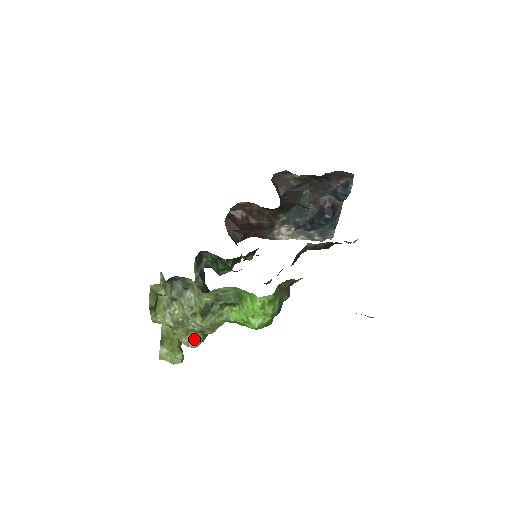
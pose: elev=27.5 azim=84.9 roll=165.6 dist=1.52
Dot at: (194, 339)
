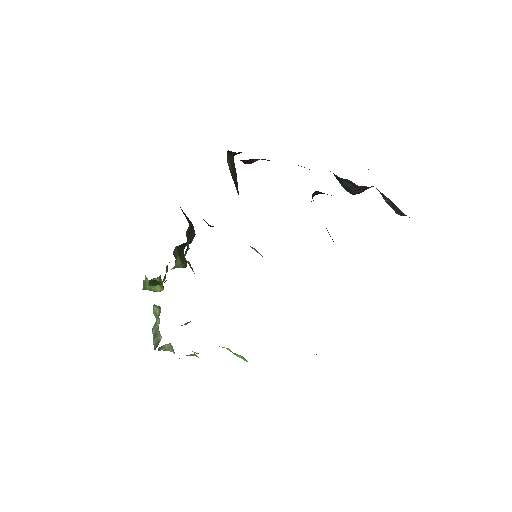
Dot at: occluded
